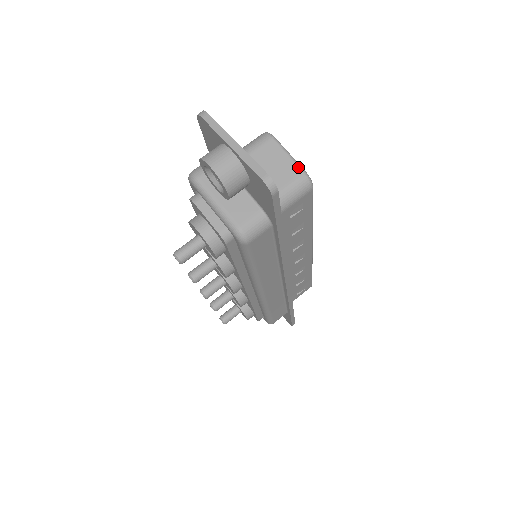
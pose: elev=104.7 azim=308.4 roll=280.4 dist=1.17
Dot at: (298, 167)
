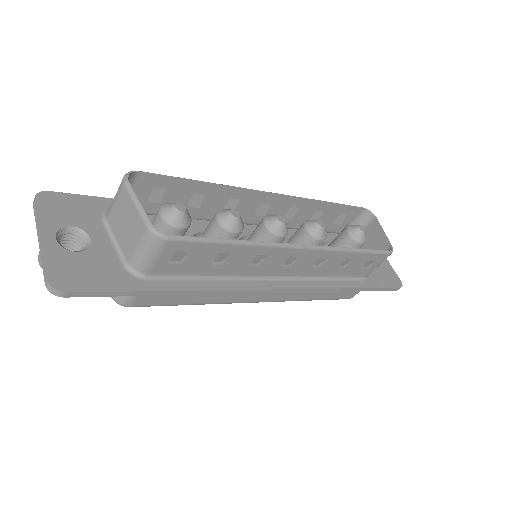
Dot at: (142, 220)
